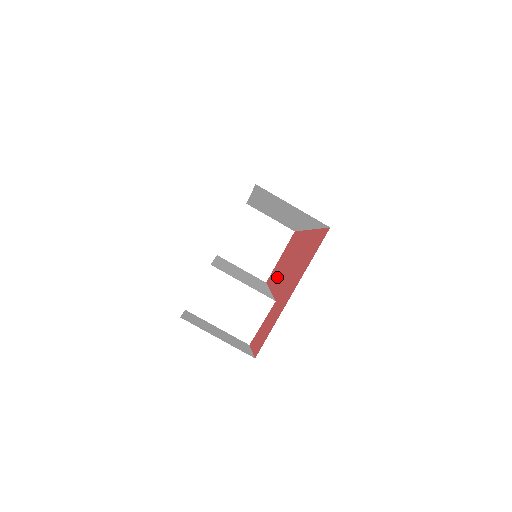
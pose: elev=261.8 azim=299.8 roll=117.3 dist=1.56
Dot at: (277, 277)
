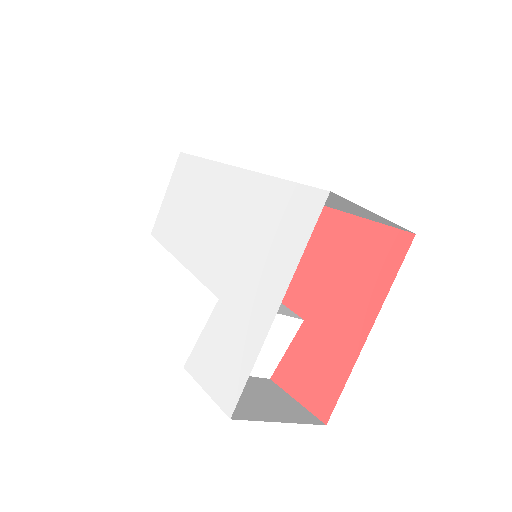
Dot at: occluded
